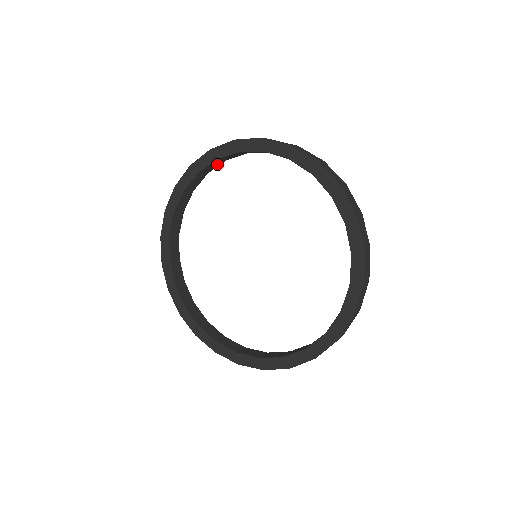
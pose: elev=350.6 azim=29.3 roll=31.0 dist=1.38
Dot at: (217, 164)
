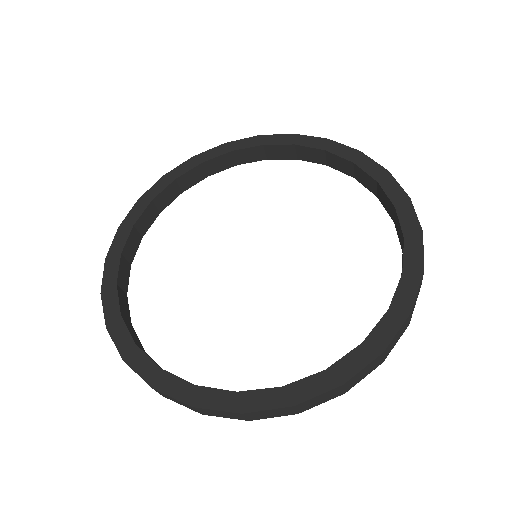
Dot at: (135, 243)
